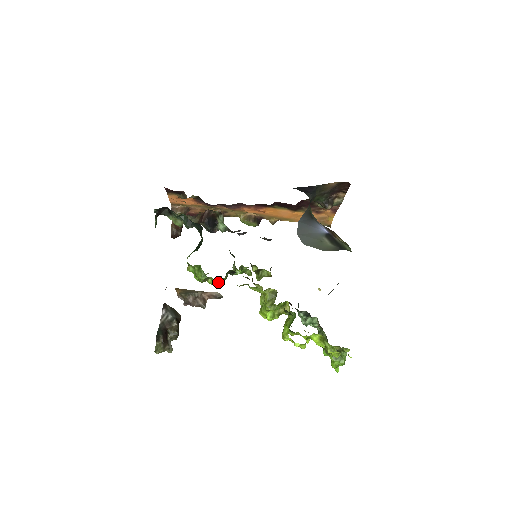
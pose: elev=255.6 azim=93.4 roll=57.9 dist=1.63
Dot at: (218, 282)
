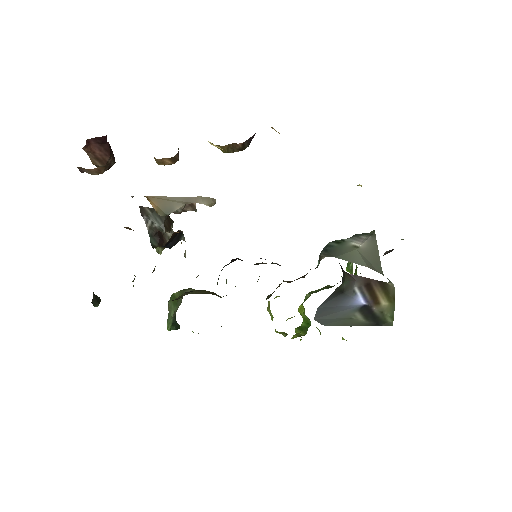
Dot at: occluded
